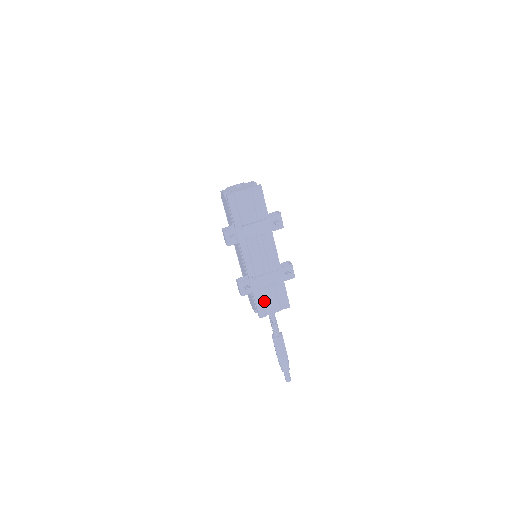
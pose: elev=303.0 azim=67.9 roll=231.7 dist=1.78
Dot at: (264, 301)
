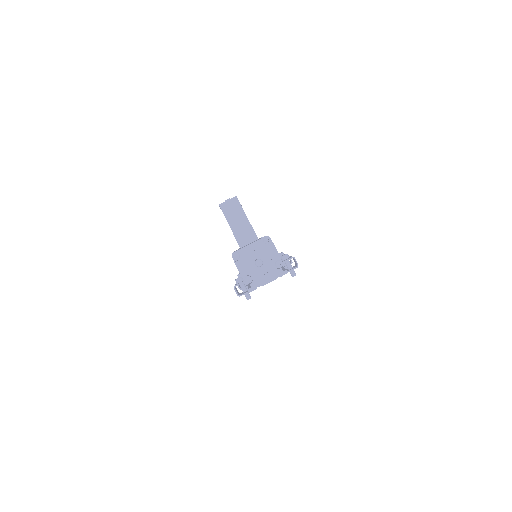
Dot at: occluded
